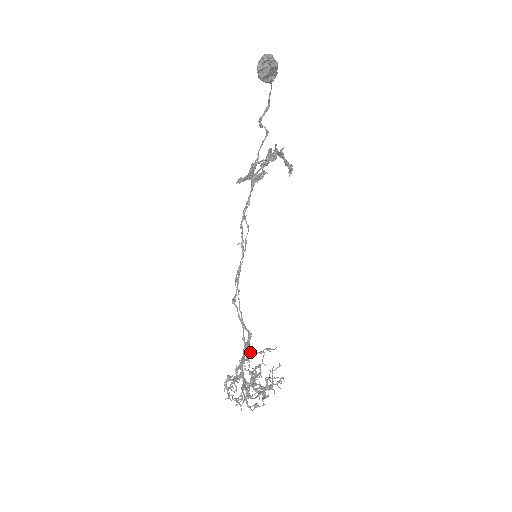
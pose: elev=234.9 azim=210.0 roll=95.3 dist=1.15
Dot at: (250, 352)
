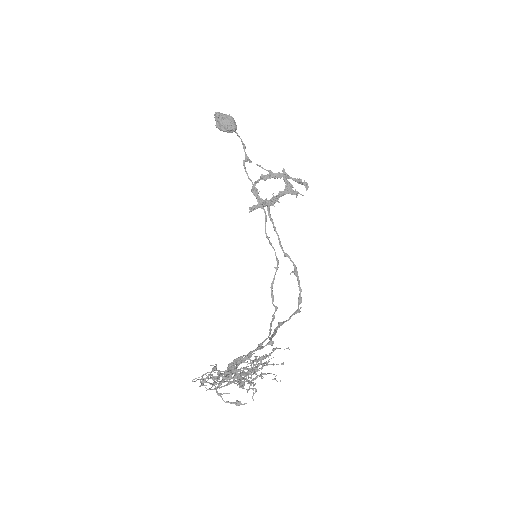
Dot at: (261, 356)
